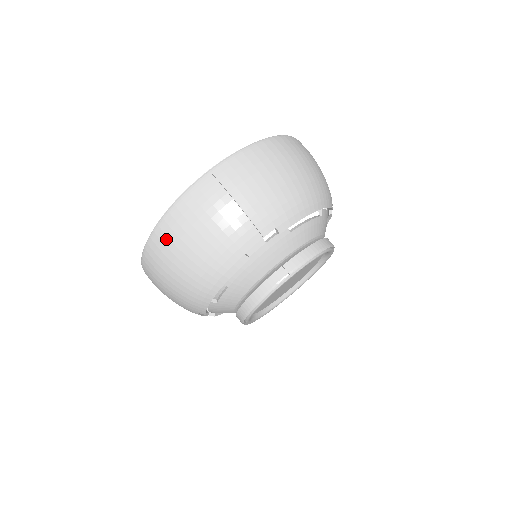
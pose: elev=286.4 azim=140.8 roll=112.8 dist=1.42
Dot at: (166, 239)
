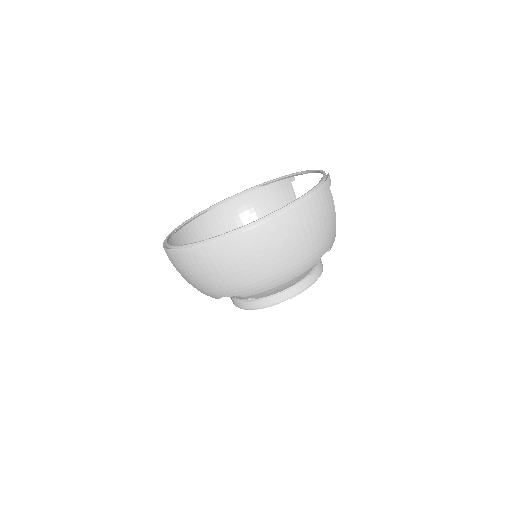
Dot at: (169, 259)
